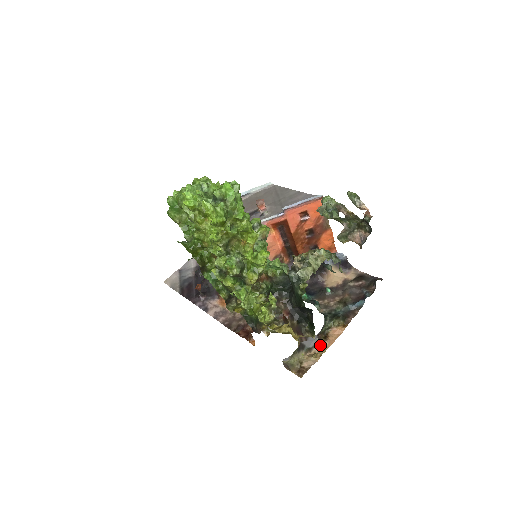
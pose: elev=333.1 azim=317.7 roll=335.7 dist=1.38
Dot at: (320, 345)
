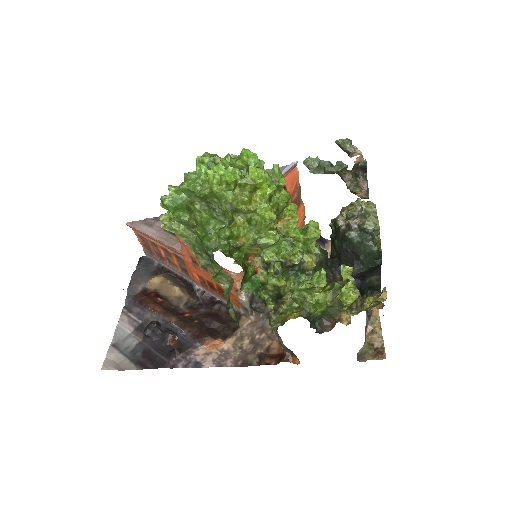
Dot at: (371, 319)
